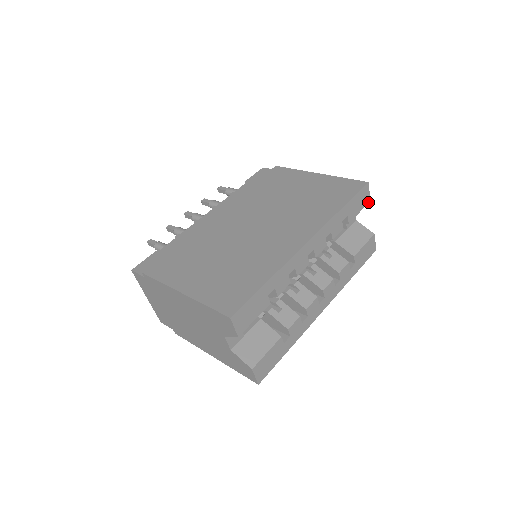
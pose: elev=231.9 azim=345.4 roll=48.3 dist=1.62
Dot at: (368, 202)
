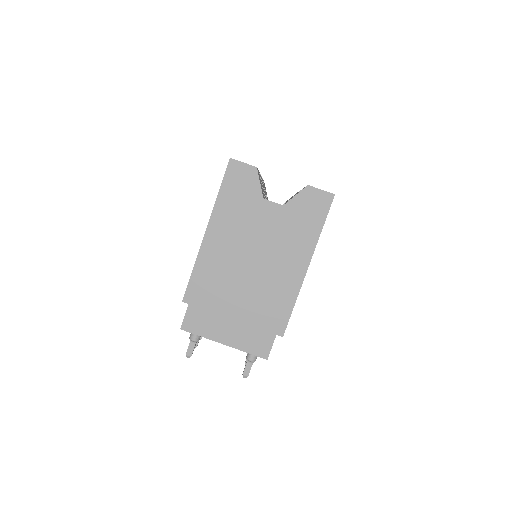
Dot at: occluded
